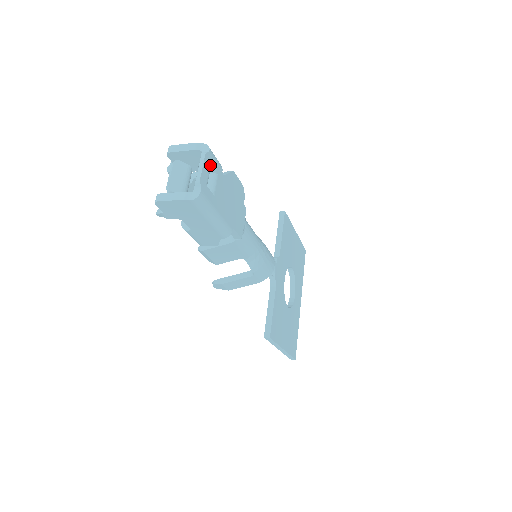
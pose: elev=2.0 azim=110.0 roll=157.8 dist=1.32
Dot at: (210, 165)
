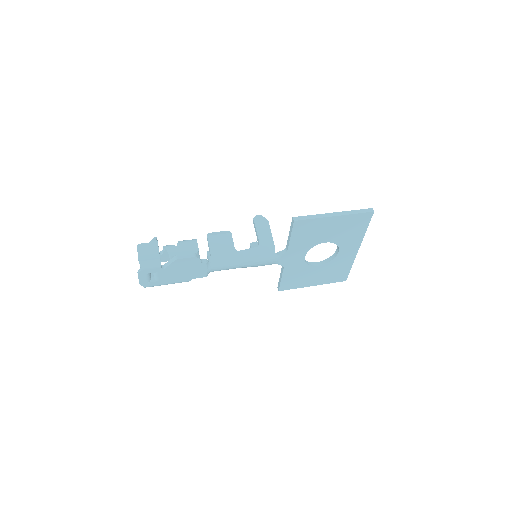
Dot at: (146, 274)
